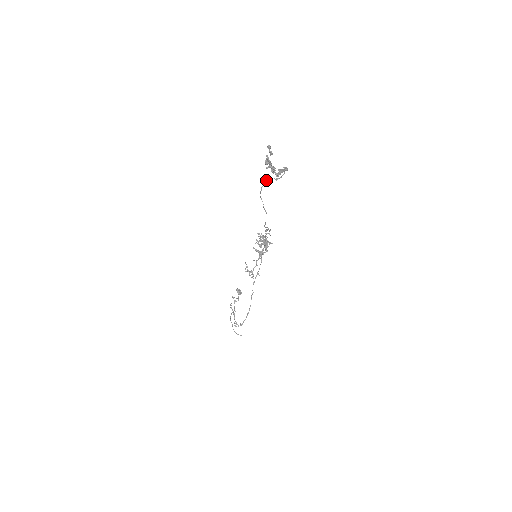
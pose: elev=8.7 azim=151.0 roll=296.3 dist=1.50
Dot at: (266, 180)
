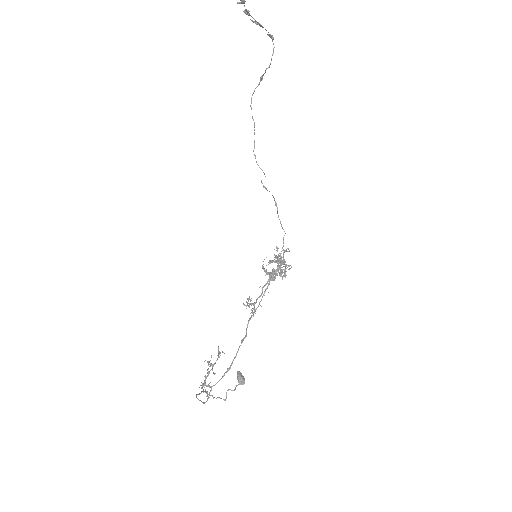
Dot at: (259, 83)
